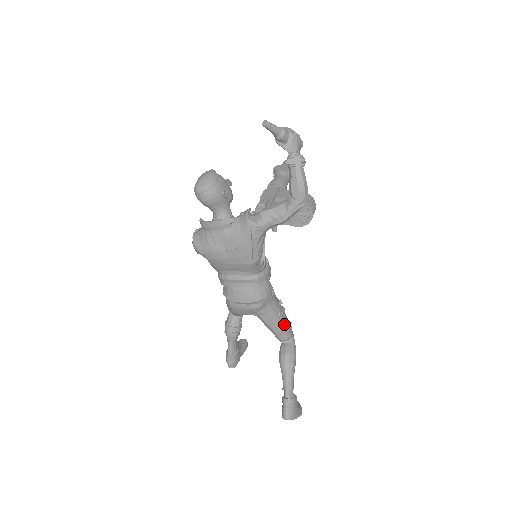
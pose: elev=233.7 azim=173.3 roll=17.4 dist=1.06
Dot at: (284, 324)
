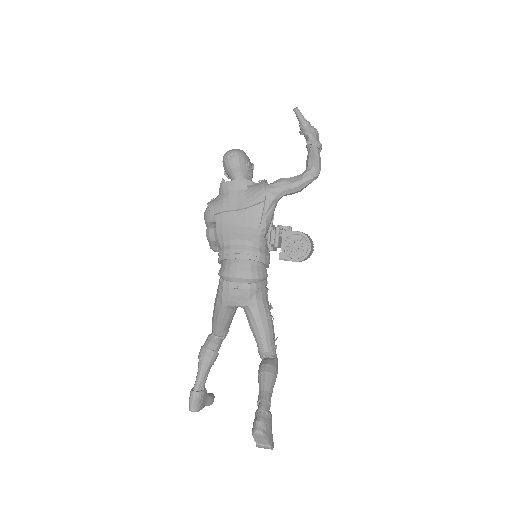
Dot at: (271, 330)
